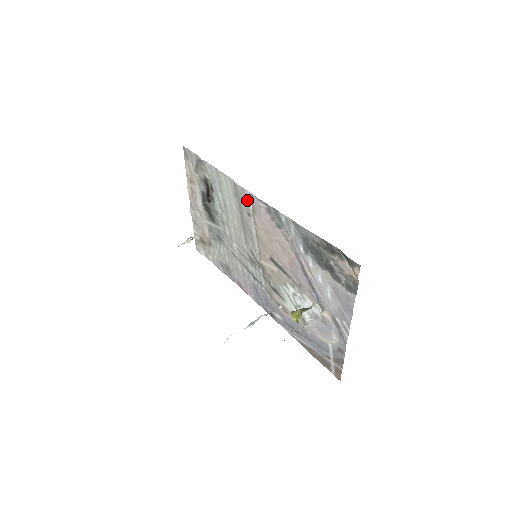
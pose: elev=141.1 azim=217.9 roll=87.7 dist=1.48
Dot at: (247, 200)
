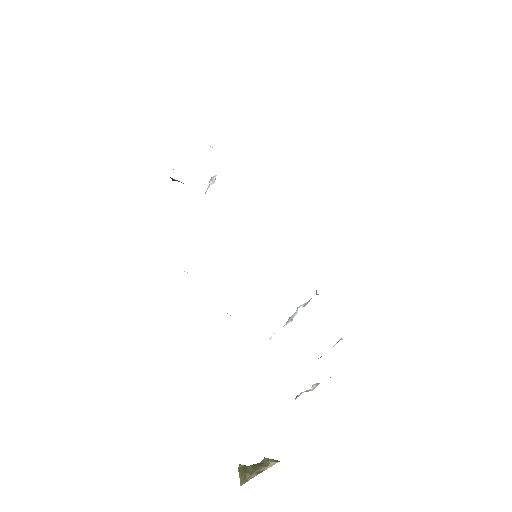
Dot at: occluded
